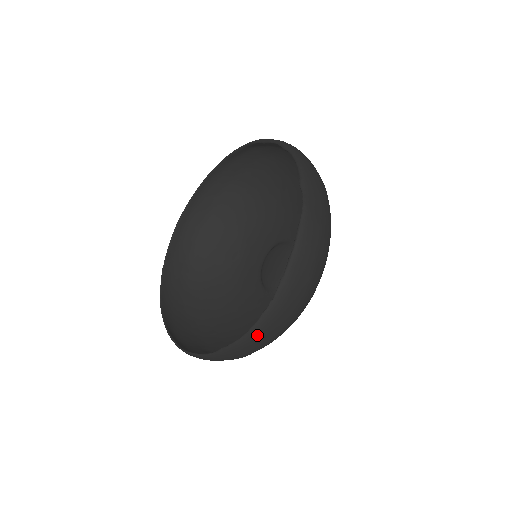
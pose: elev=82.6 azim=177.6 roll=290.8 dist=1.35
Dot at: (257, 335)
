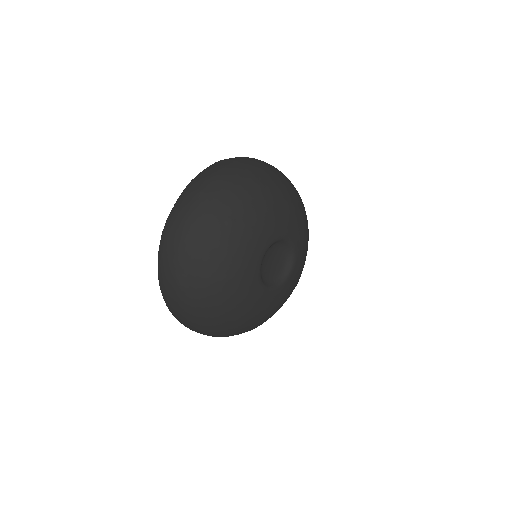
Dot at: (165, 237)
